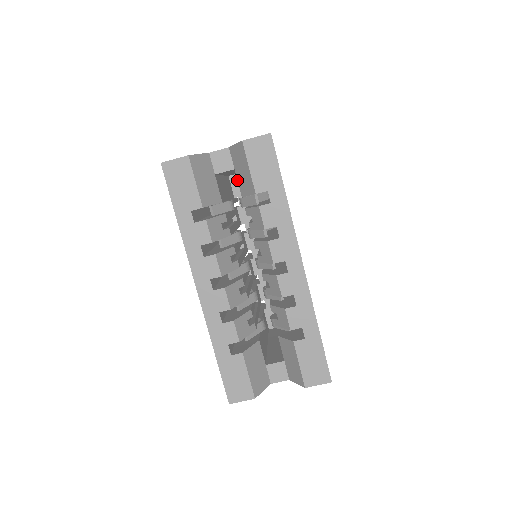
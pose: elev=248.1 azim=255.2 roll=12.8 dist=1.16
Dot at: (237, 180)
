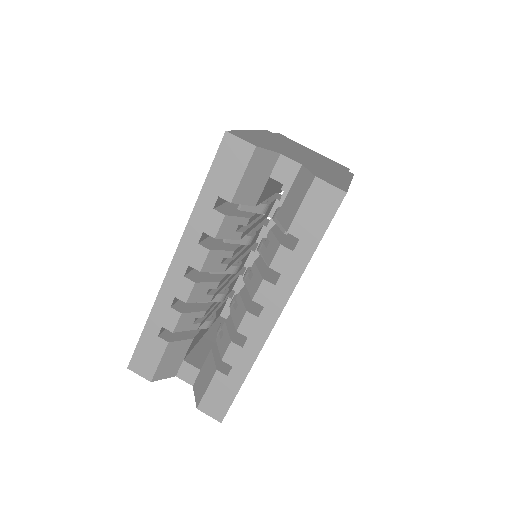
Dot at: (285, 199)
